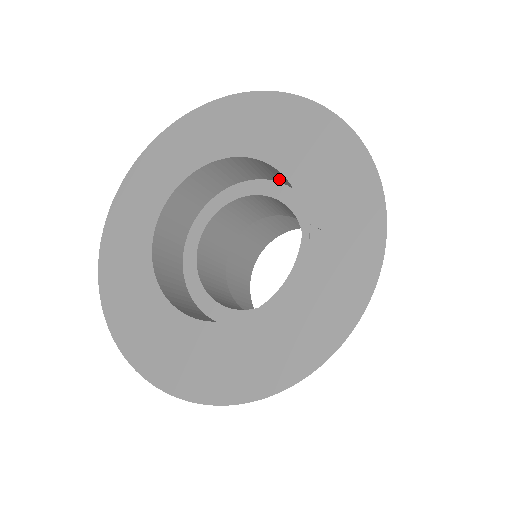
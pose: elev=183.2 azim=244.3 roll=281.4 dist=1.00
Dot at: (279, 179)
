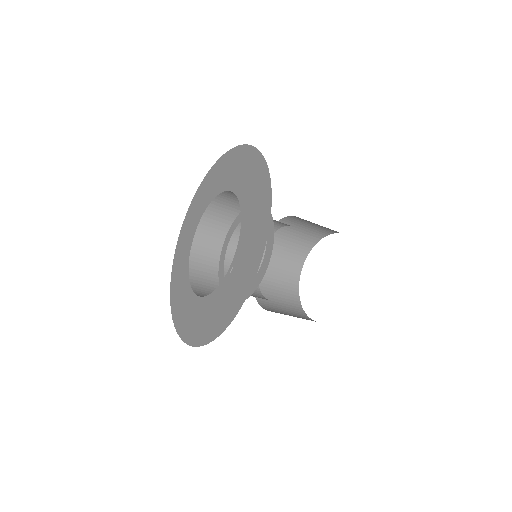
Dot at: occluded
